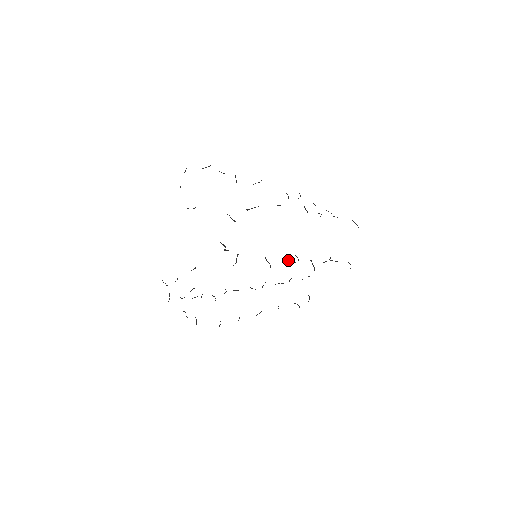
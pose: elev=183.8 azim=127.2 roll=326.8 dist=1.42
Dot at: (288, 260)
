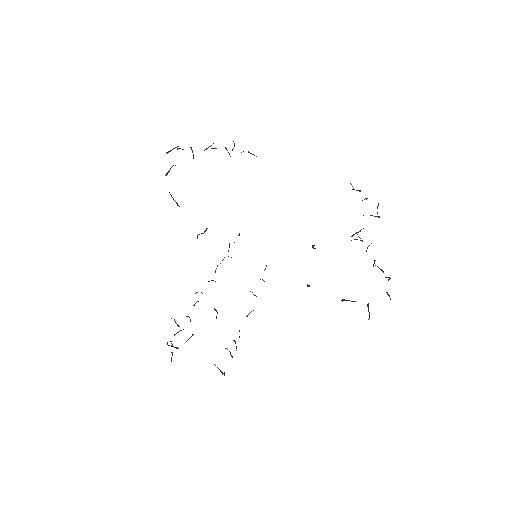
Dot at: (388, 279)
